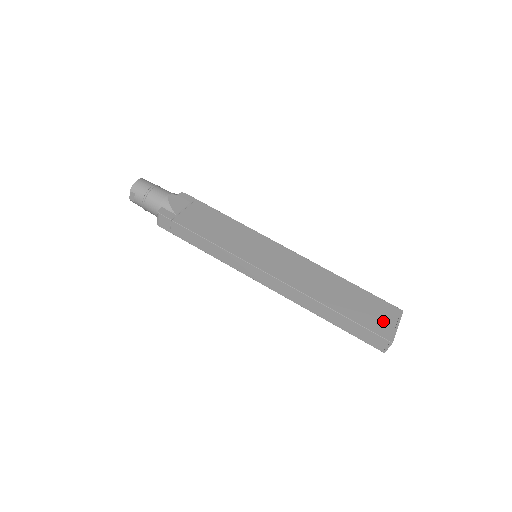
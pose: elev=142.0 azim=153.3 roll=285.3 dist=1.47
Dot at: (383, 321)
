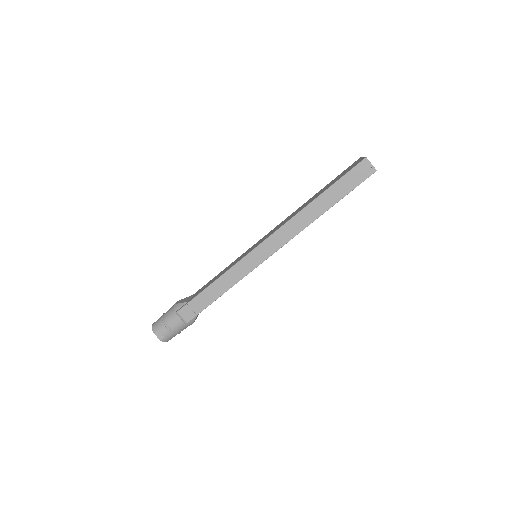
Dot at: (352, 166)
